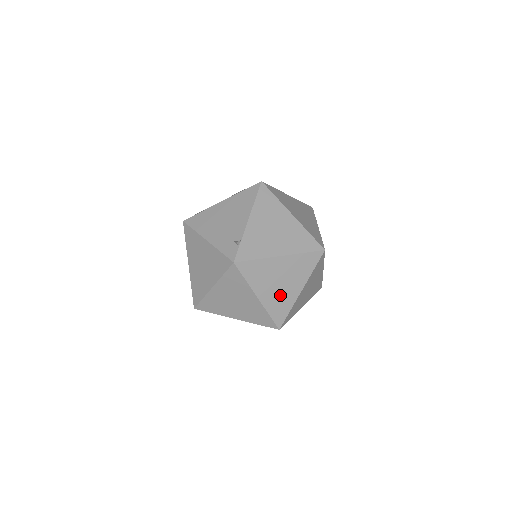
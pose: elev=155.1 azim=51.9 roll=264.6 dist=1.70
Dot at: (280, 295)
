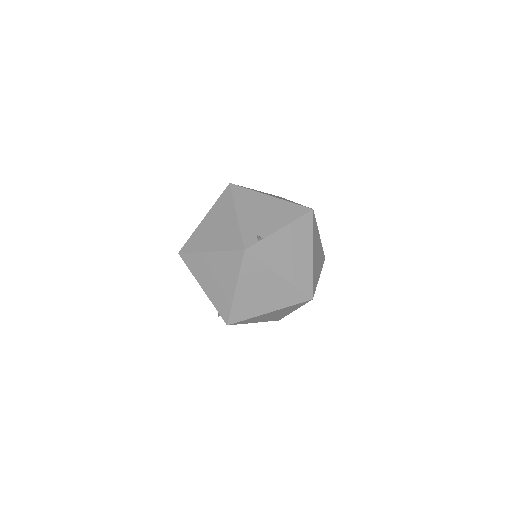
Dot at: (252, 302)
